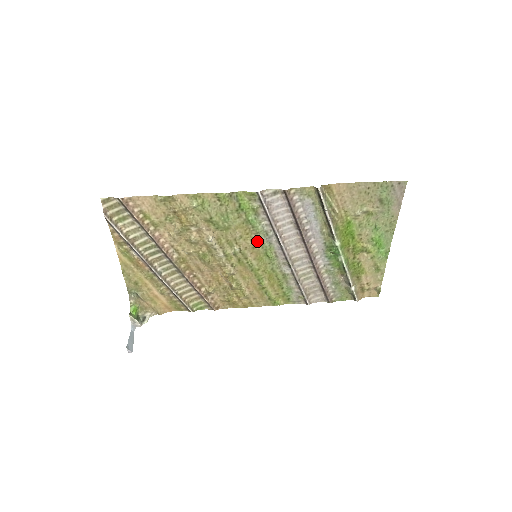
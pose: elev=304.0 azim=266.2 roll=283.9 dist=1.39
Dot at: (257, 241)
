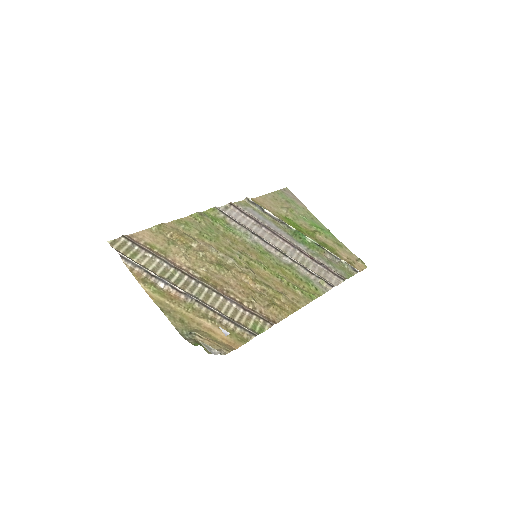
Dot at: (246, 244)
